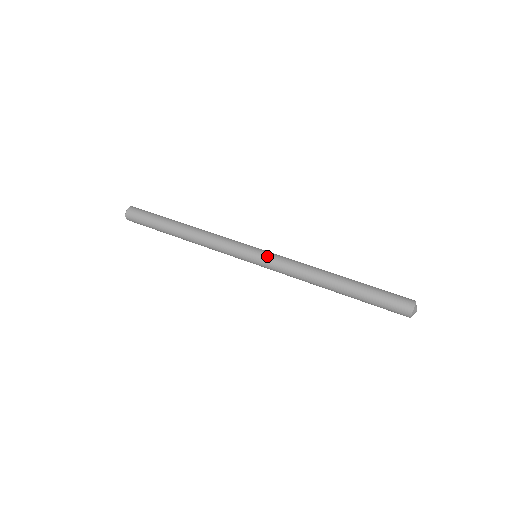
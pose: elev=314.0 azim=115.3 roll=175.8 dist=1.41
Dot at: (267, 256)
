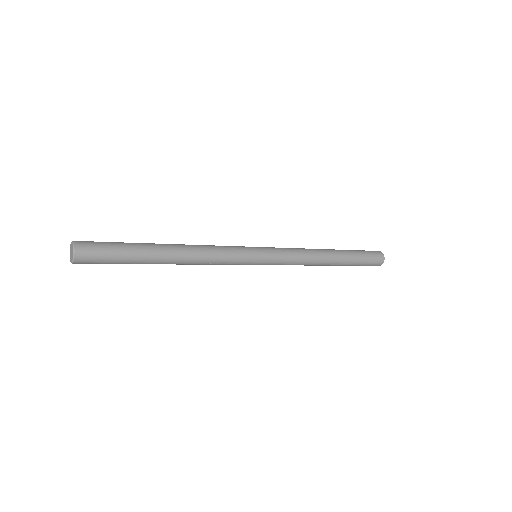
Dot at: (267, 247)
